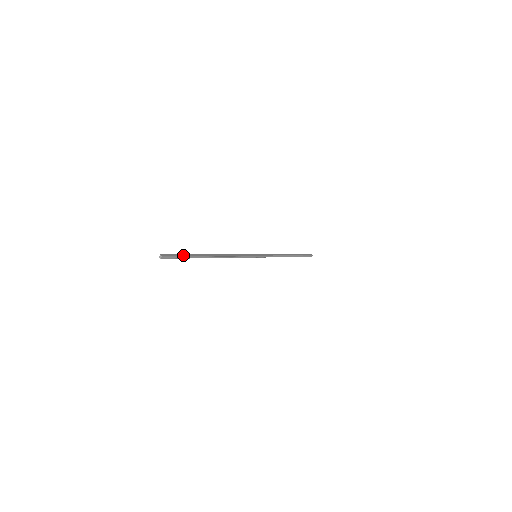
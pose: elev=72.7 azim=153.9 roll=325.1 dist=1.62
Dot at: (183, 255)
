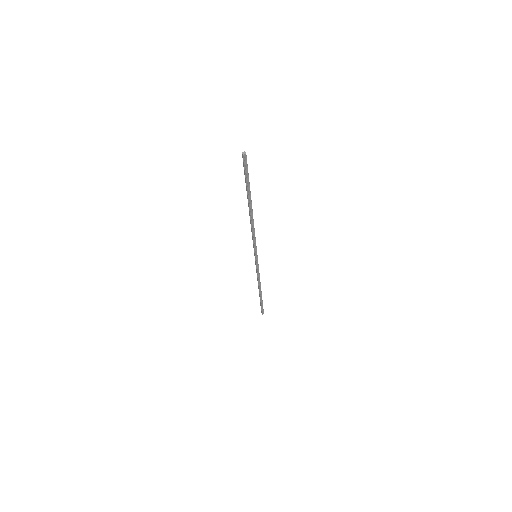
Dot at: occluded
